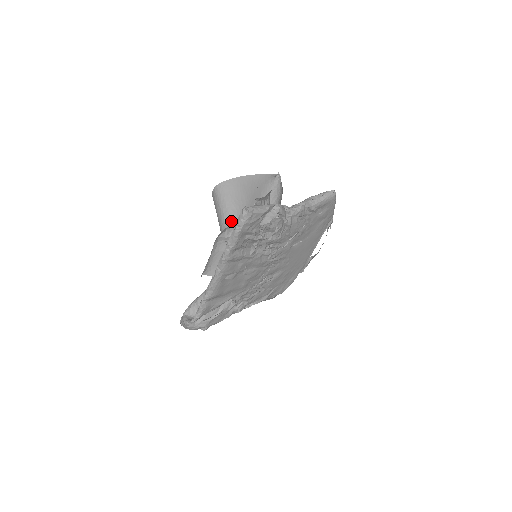
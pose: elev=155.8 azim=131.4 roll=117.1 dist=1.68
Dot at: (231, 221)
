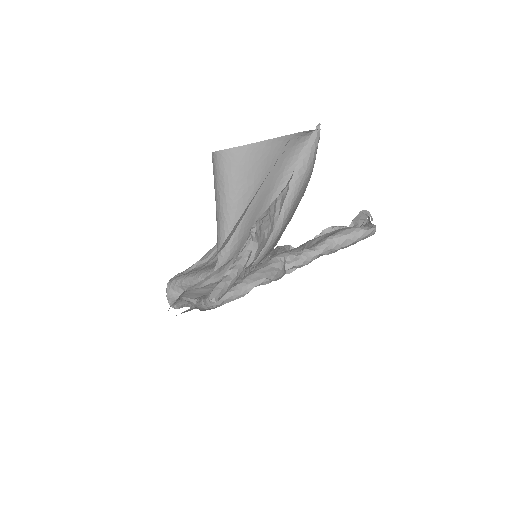
Dot at: (227, 213)
